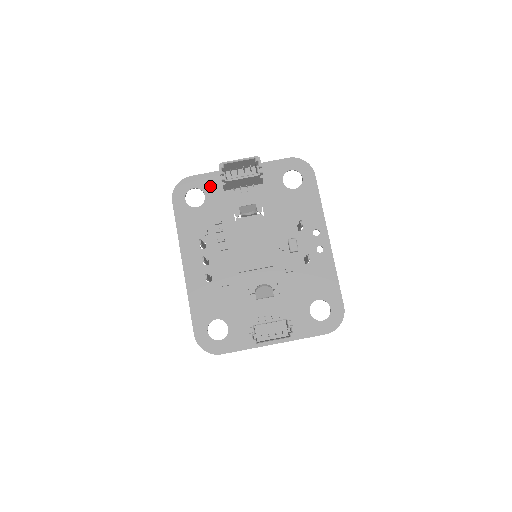
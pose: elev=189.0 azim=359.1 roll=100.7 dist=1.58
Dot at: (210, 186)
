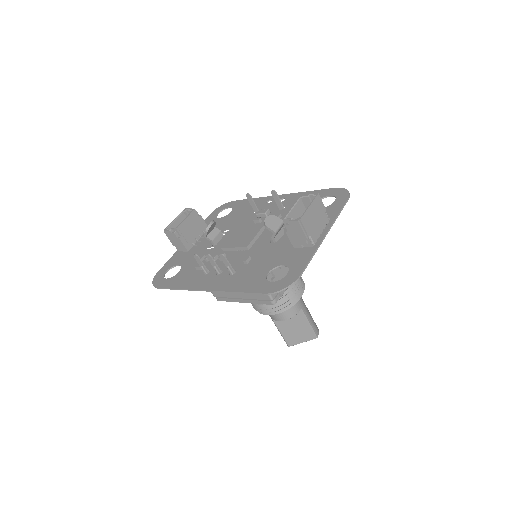
Dot at: (176, 261)
